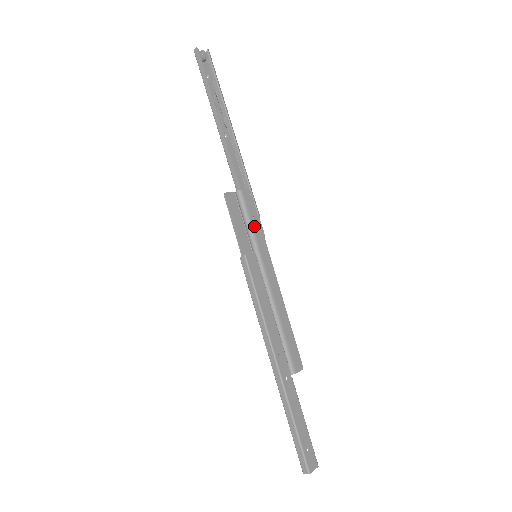
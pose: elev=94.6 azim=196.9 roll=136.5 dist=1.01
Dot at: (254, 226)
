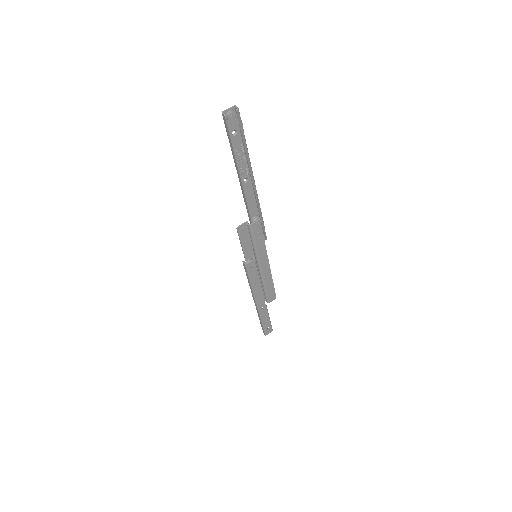
Dot at: (258, 243)
